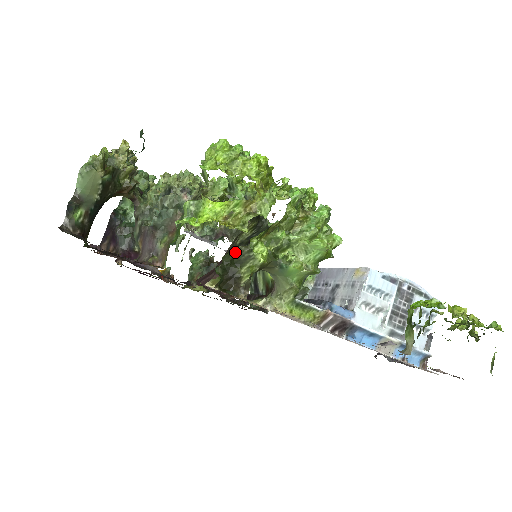
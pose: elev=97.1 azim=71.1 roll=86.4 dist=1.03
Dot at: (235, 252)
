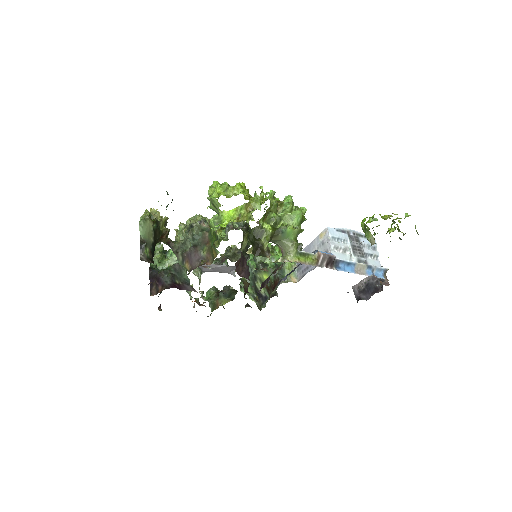
Dot at: (254, 232)
